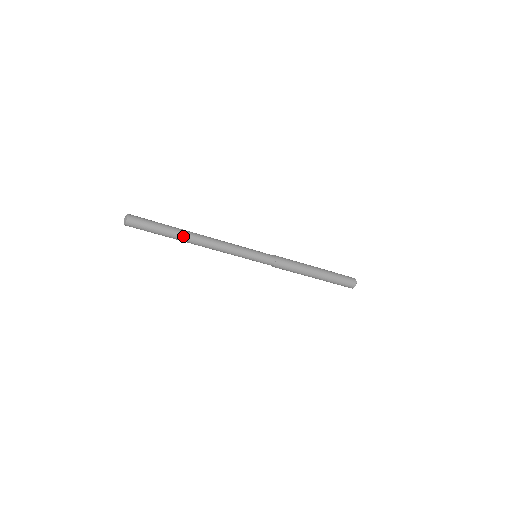
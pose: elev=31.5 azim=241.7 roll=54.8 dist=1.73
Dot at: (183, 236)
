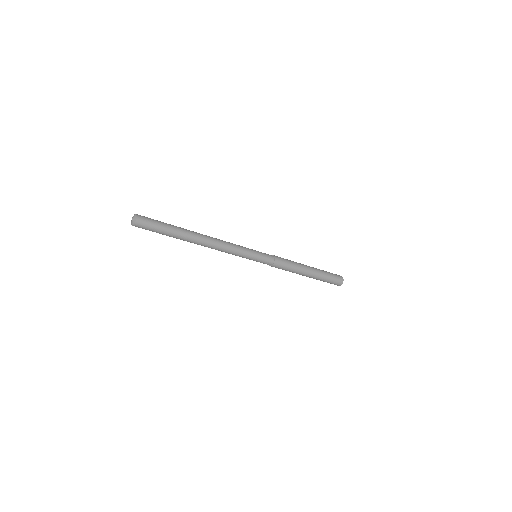
Dot at: (189, 239)
